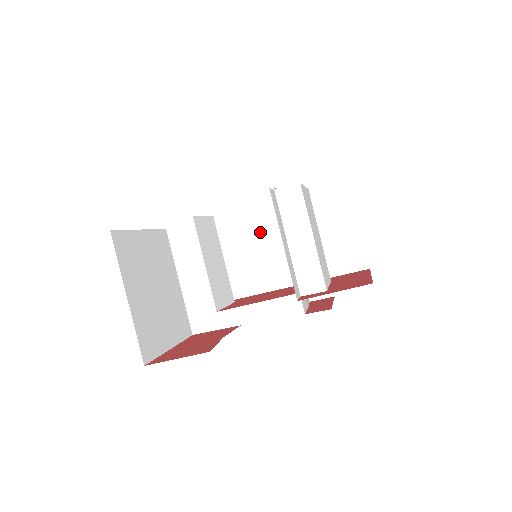
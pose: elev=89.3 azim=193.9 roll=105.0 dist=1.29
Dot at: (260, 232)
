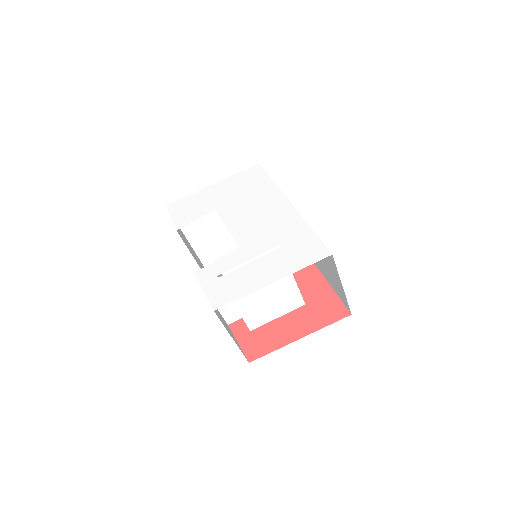
Dot at: occluded
